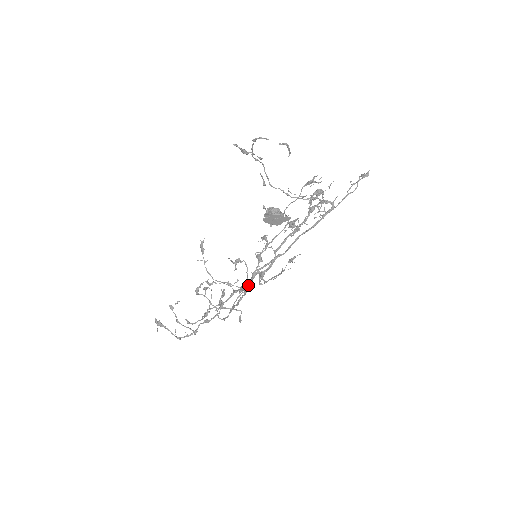
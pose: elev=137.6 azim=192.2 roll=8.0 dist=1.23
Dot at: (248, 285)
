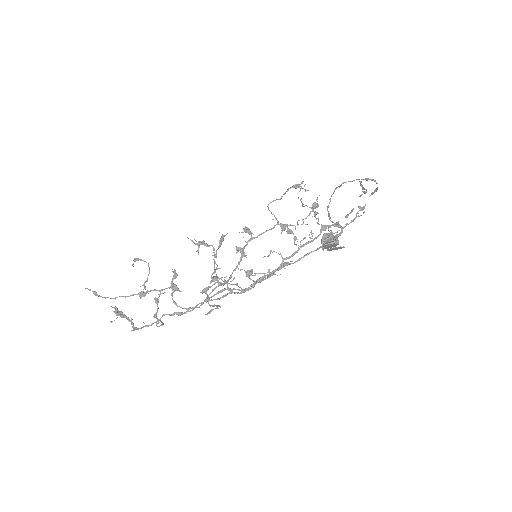
Dot at: (229, 279)
